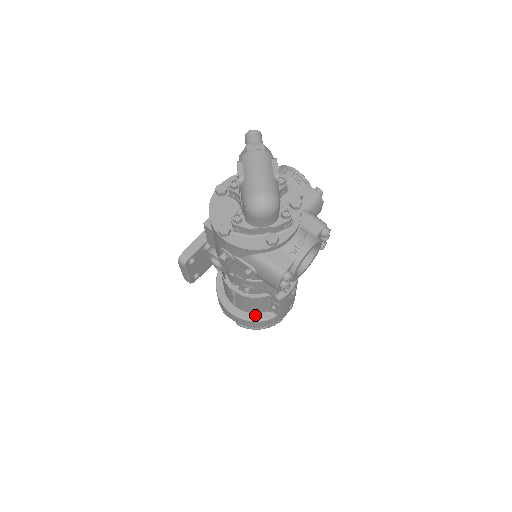
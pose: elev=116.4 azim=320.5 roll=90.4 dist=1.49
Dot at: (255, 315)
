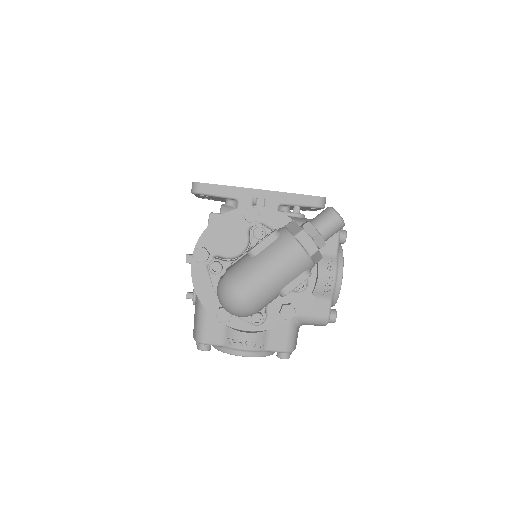
Dot at: occluded
